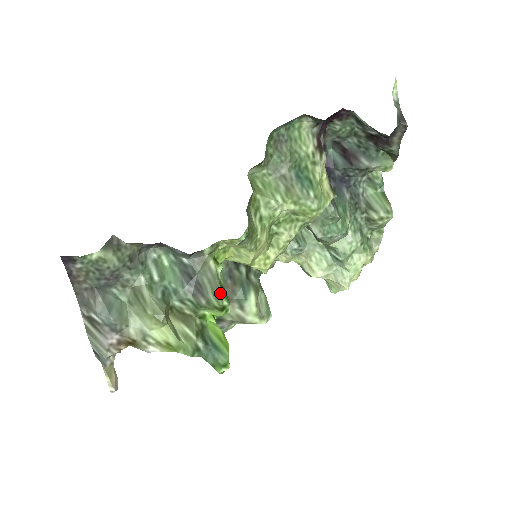
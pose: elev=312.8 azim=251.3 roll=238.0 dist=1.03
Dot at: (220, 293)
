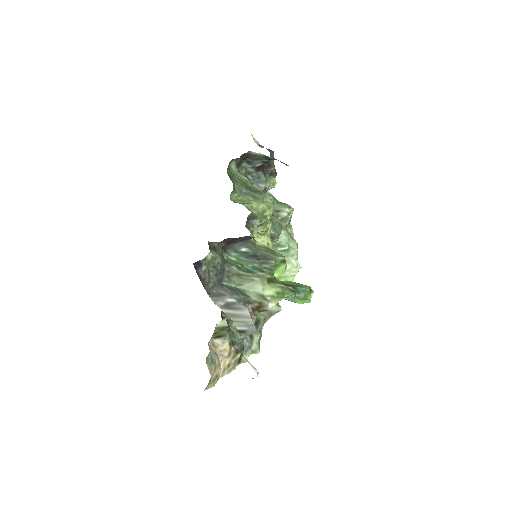
Dot at: (277, 253)
